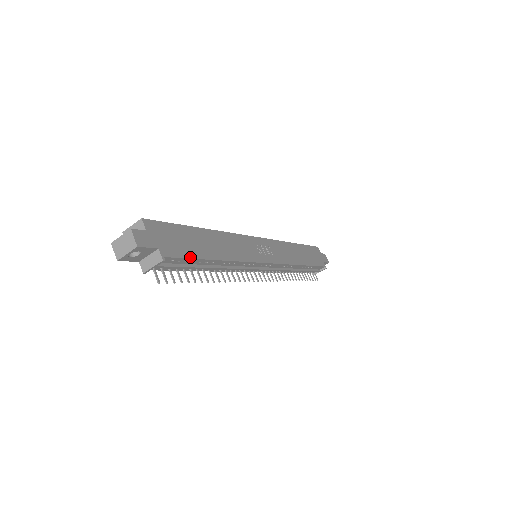
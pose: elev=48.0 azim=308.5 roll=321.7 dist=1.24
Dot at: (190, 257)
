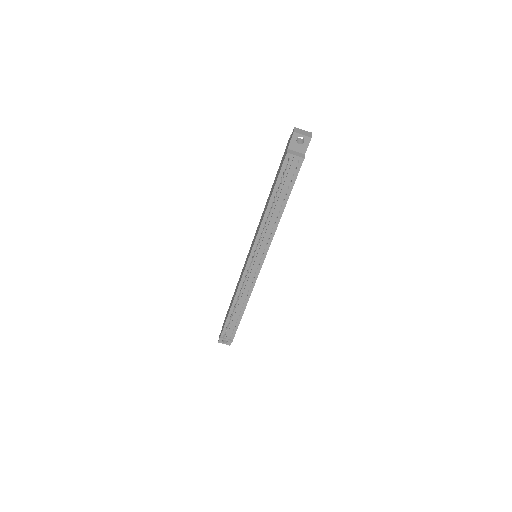
Dot at: occluded
